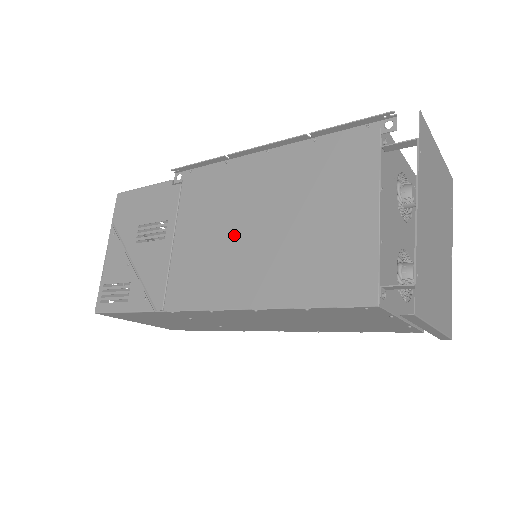
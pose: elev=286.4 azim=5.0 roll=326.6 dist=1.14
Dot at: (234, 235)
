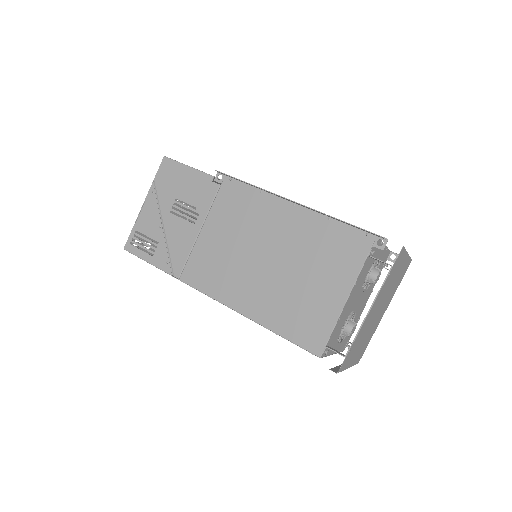
Dot at: (247, 255)
